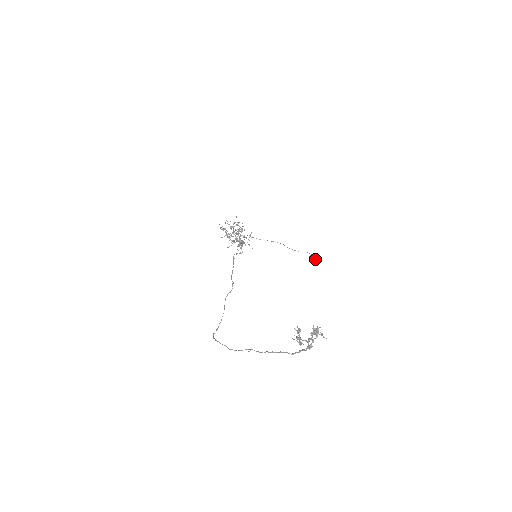
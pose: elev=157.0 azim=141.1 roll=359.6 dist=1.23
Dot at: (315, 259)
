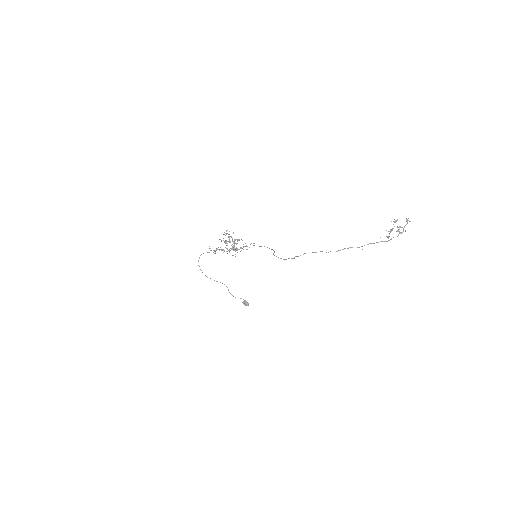
Dot at: (248, 304)
